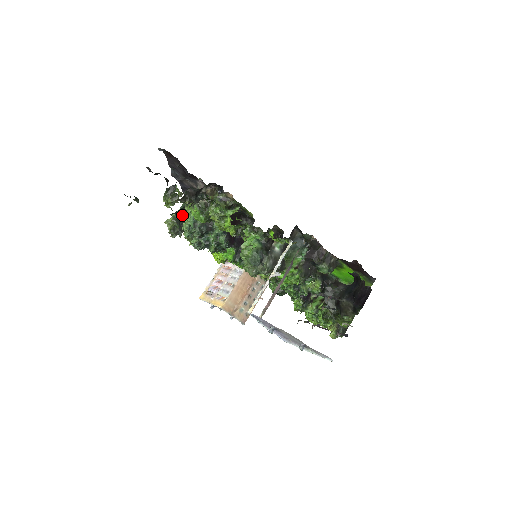
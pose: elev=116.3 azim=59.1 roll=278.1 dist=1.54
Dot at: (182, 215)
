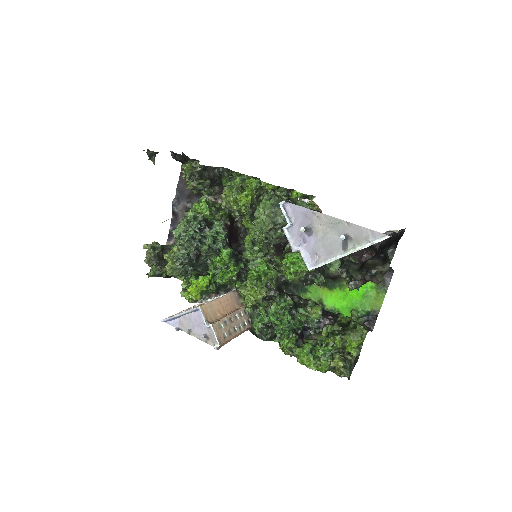
Dot at: (164, 249)
